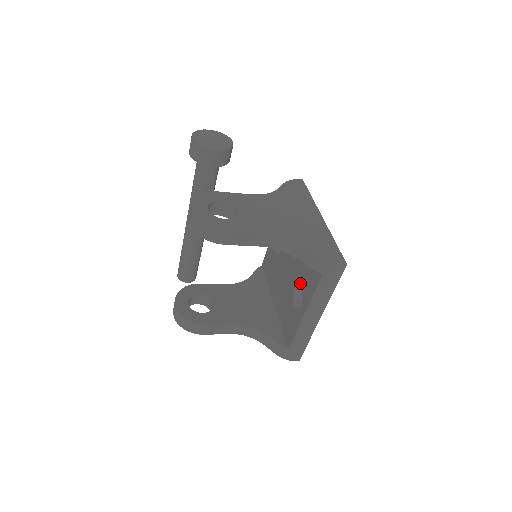
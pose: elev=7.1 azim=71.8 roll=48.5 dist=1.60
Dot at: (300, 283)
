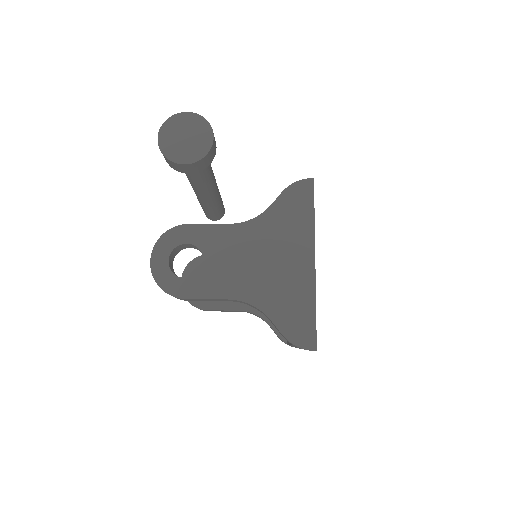
Dot at: occluded
